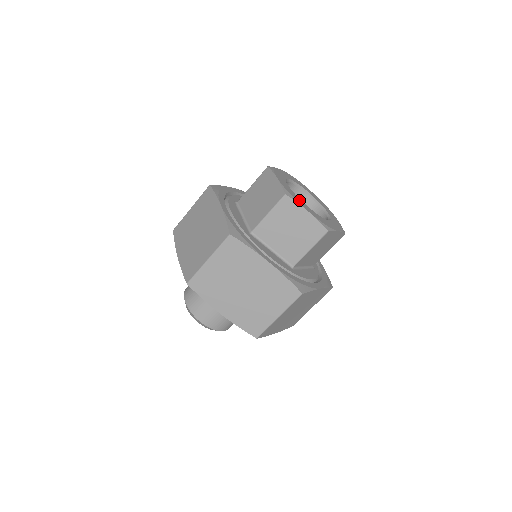
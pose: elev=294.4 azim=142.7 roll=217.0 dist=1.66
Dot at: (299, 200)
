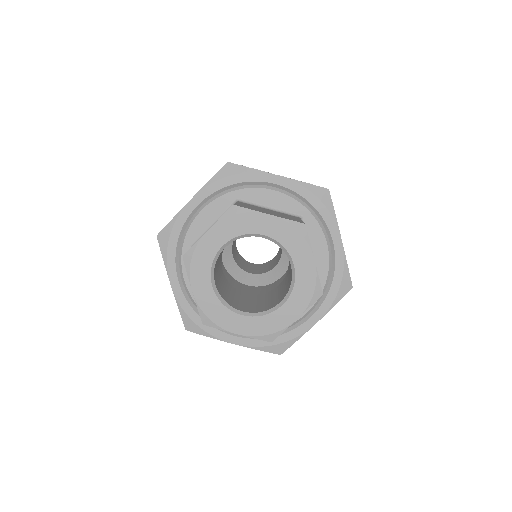
Dot at: (203, 272)
